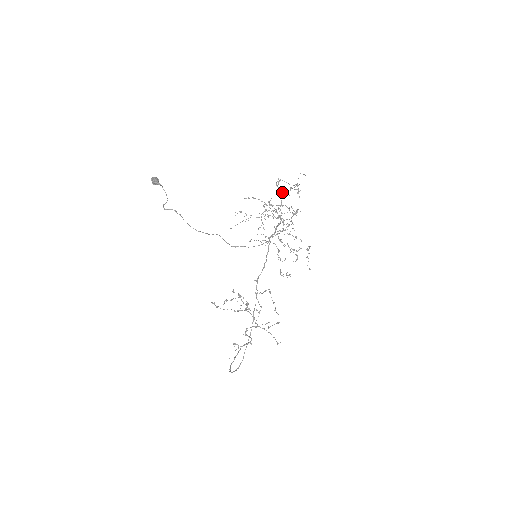
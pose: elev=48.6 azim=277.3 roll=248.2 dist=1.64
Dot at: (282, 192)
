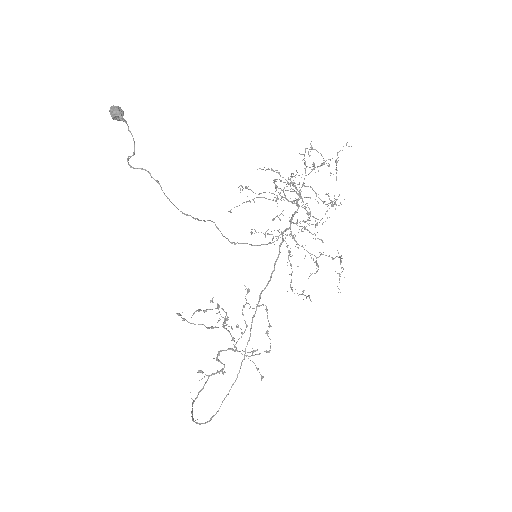
Dot at: occluded
